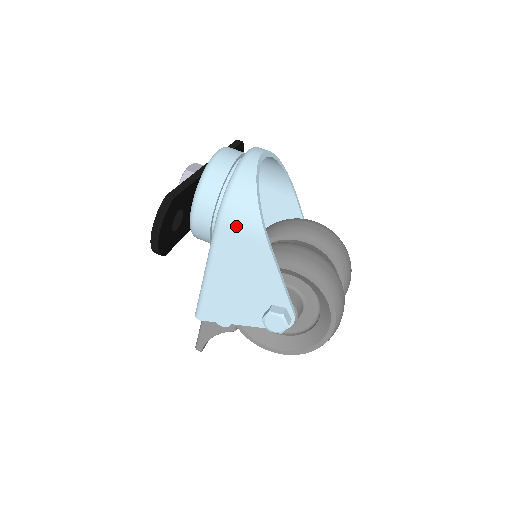
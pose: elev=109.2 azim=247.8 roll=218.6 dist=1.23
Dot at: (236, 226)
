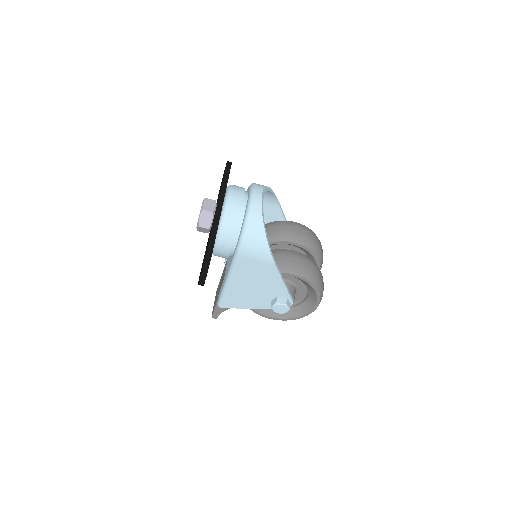
Dot at: (252, 256)
